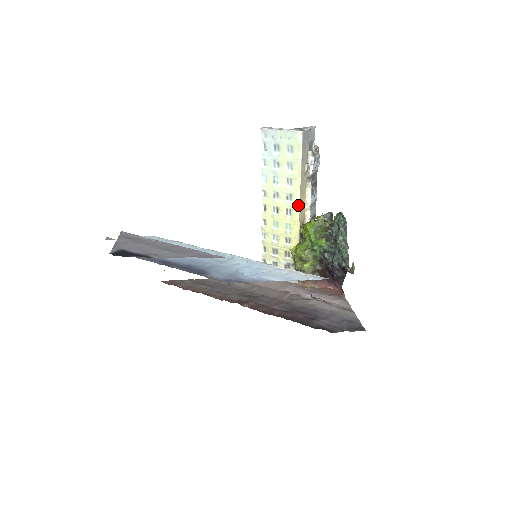
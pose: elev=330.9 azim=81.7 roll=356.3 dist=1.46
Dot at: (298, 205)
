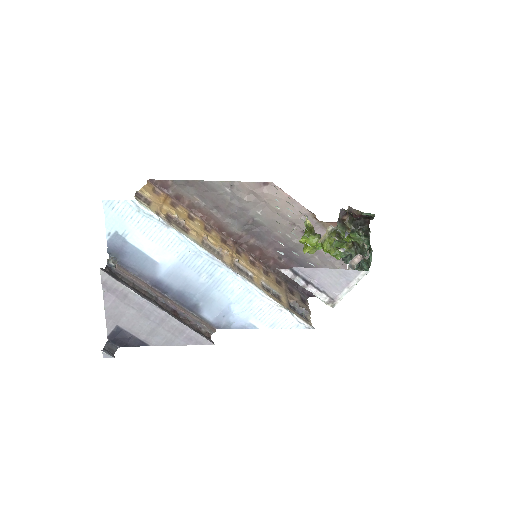
Dot at: occluded
